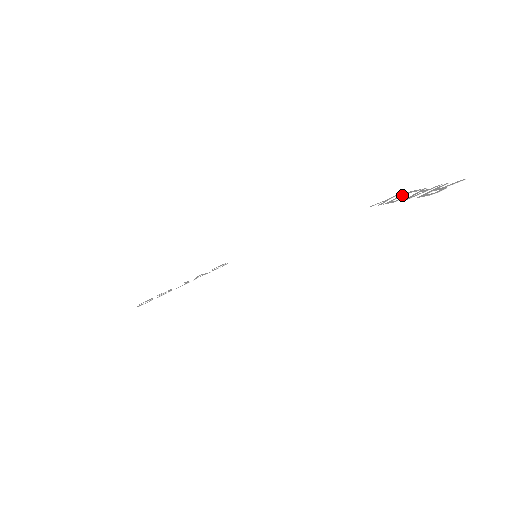
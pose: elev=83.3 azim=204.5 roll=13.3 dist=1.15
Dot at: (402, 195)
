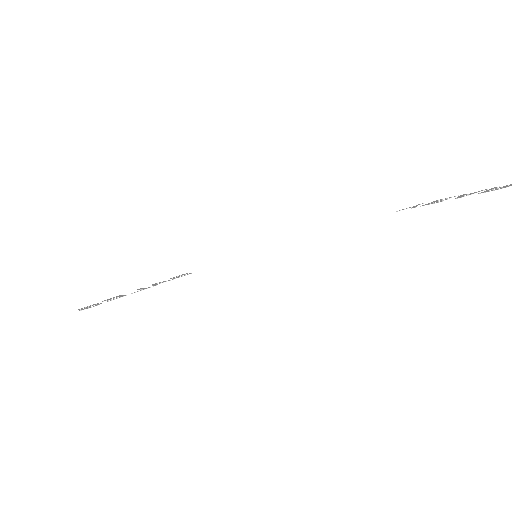
Dot at: (435, 201)
